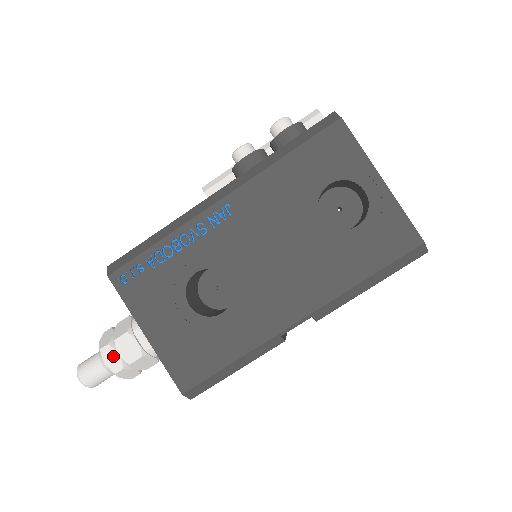
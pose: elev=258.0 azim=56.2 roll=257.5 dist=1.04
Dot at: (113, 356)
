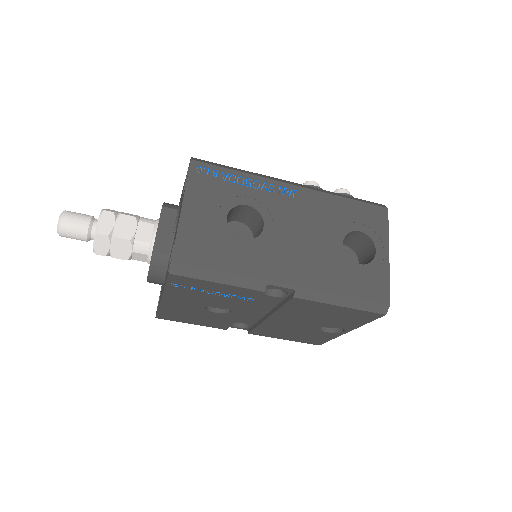
Dot at: (109, 222)
